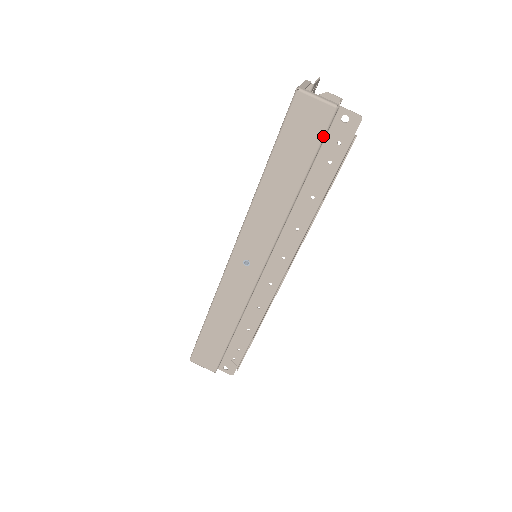
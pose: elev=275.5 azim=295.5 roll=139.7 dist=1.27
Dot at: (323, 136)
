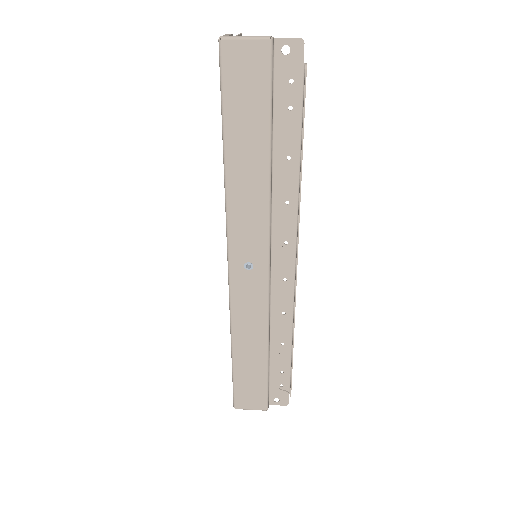
Dot at: (270, 79)
